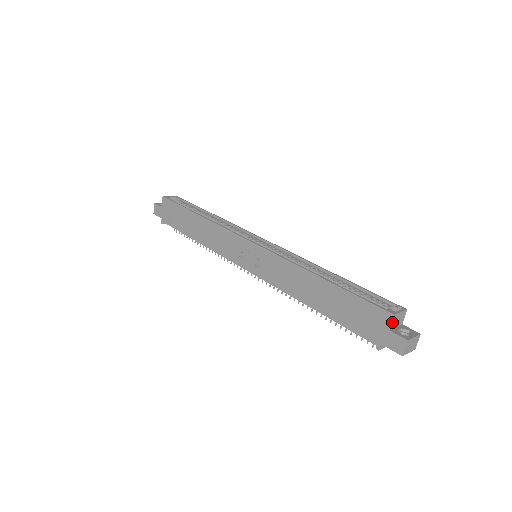
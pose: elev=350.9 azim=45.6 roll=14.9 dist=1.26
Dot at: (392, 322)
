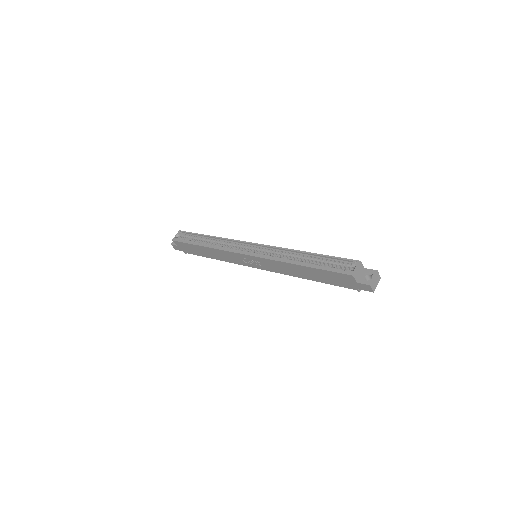
Dot at: (355, 278)
